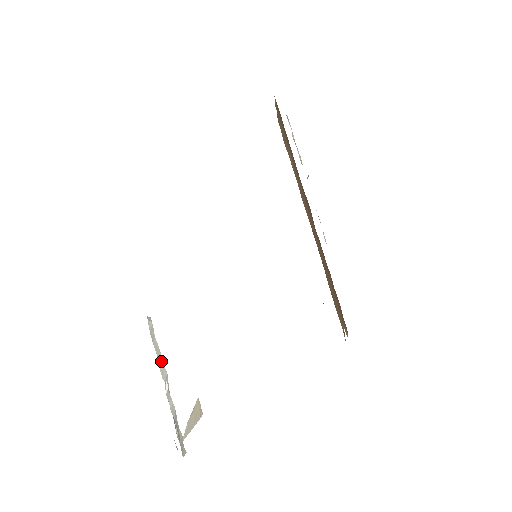
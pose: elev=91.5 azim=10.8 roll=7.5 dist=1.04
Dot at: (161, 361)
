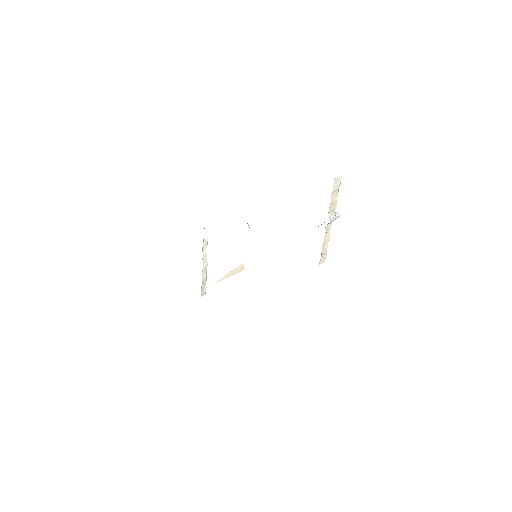
Dot at: (205, 259)
